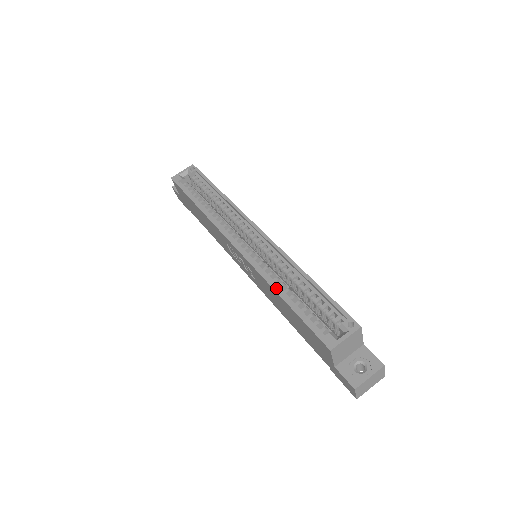
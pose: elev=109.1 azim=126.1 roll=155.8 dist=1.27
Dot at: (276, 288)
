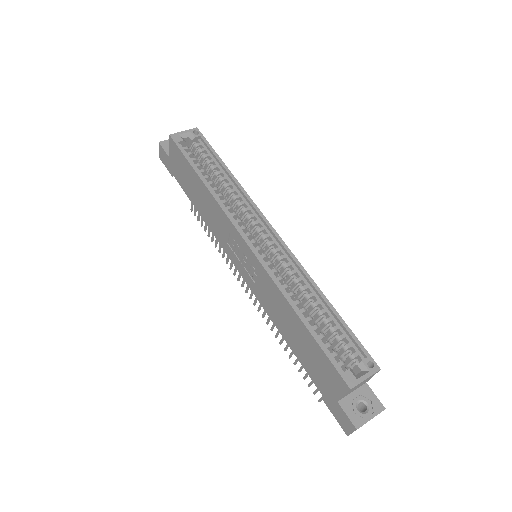
Dot at: (294, 305)
